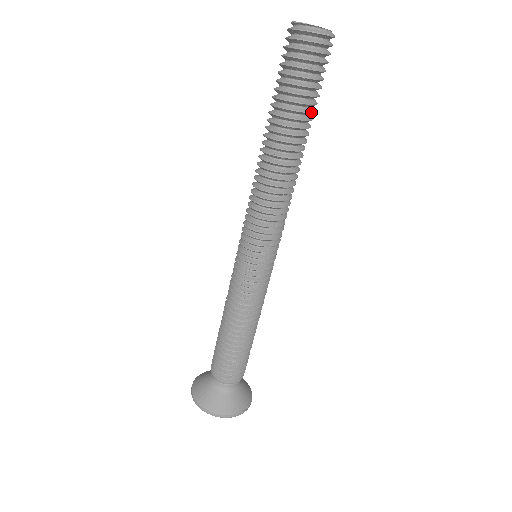
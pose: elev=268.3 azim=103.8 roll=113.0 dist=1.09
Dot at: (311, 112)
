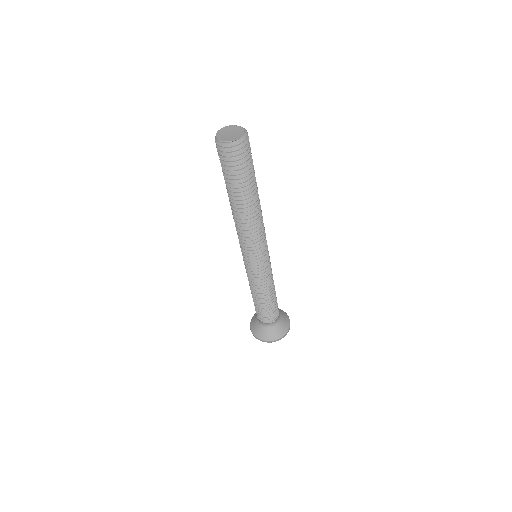
Dot at: occluded
